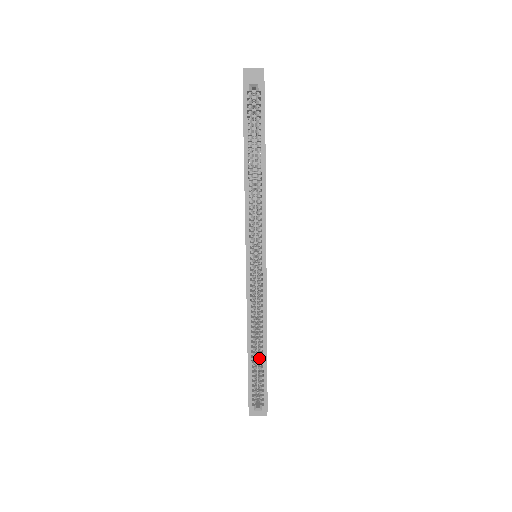
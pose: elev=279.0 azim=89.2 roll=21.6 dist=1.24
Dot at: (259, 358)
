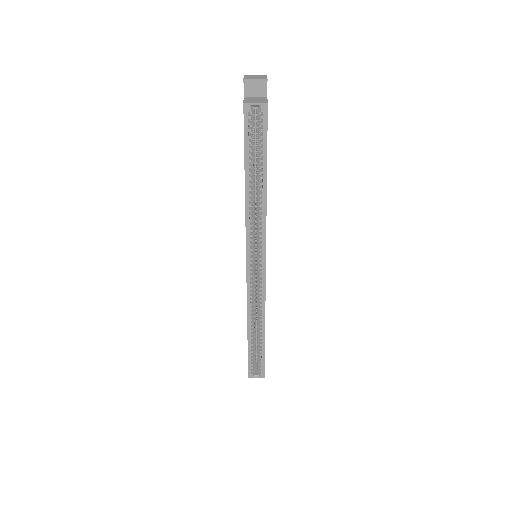
Dot at: (258, 340)
